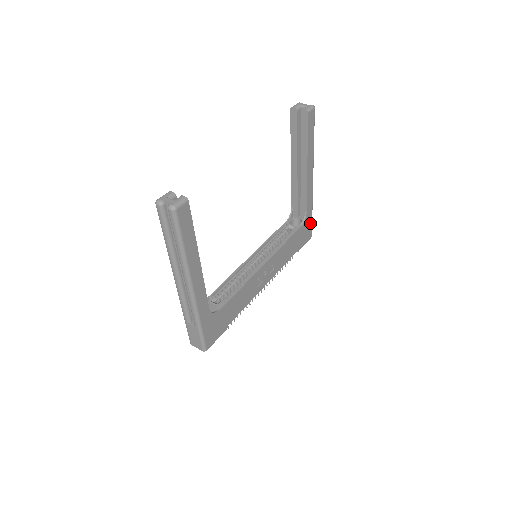
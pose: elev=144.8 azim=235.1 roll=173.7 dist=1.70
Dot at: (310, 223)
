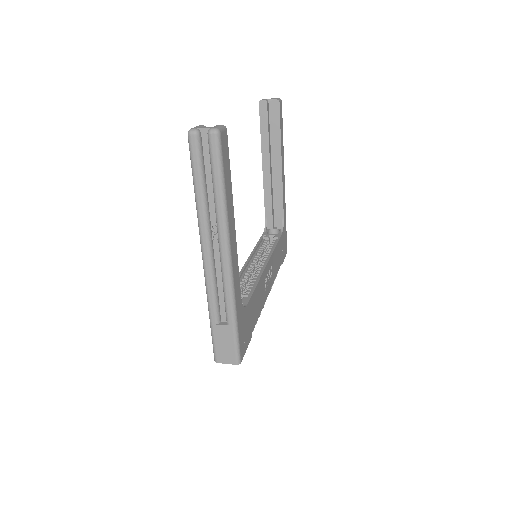
Dot at: (285, 234)
